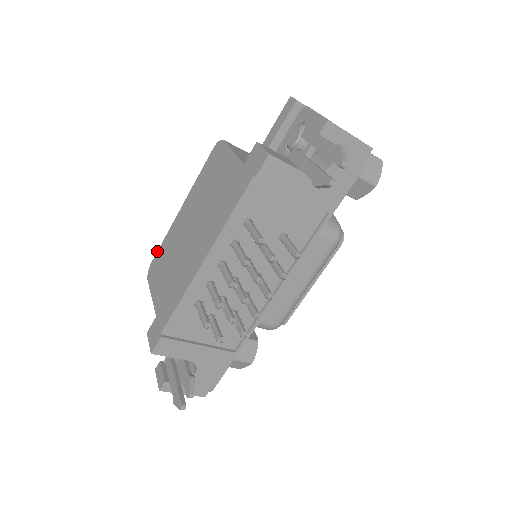
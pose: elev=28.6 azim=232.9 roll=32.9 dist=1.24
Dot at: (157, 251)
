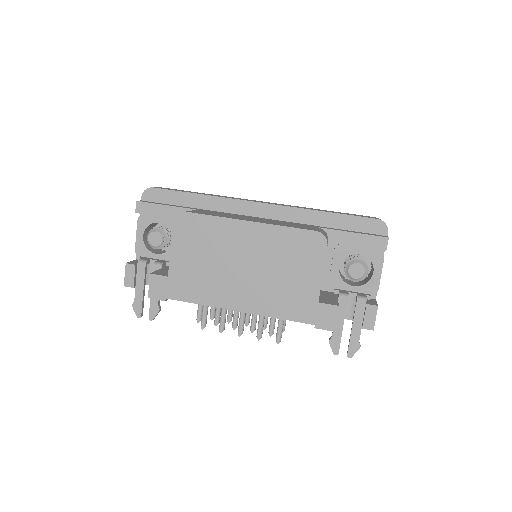
Dot at: (200, 214)
